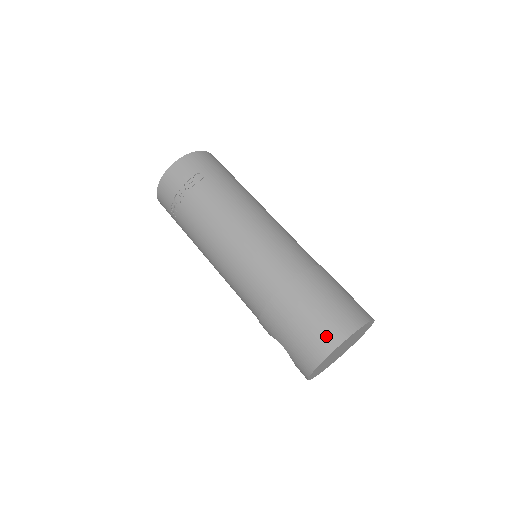
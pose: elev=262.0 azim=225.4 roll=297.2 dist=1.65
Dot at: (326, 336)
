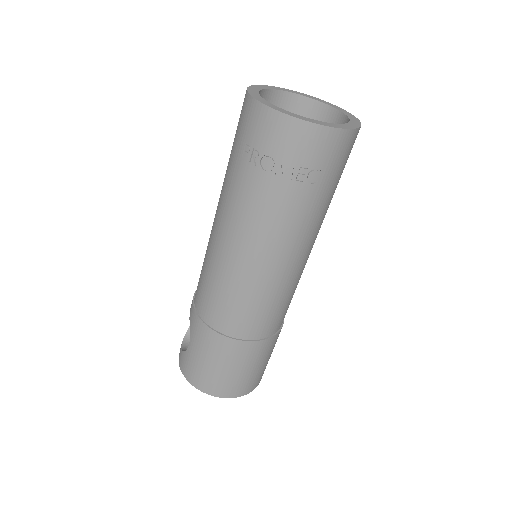
Dot at: (224, 388)
